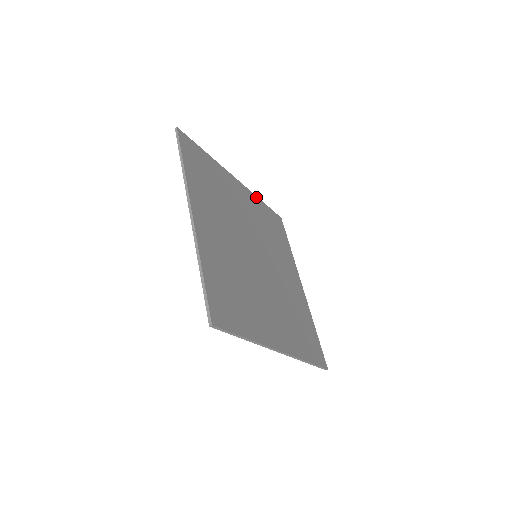
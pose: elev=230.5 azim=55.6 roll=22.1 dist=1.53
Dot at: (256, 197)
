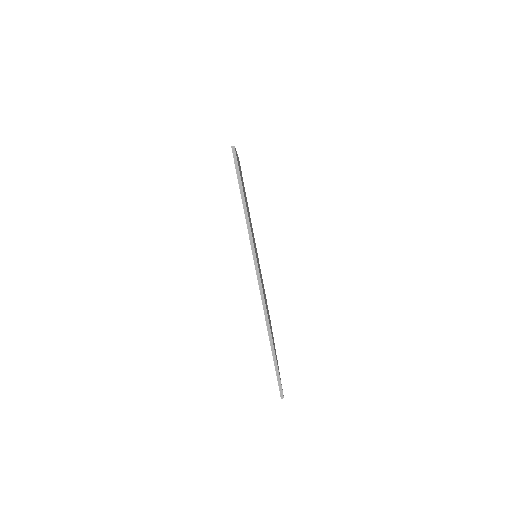
Dot at: occluded
